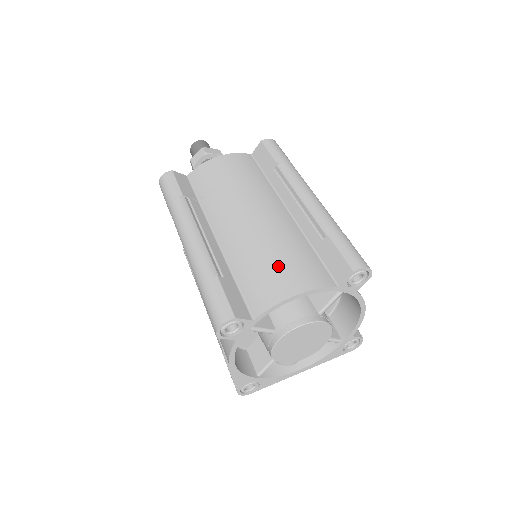
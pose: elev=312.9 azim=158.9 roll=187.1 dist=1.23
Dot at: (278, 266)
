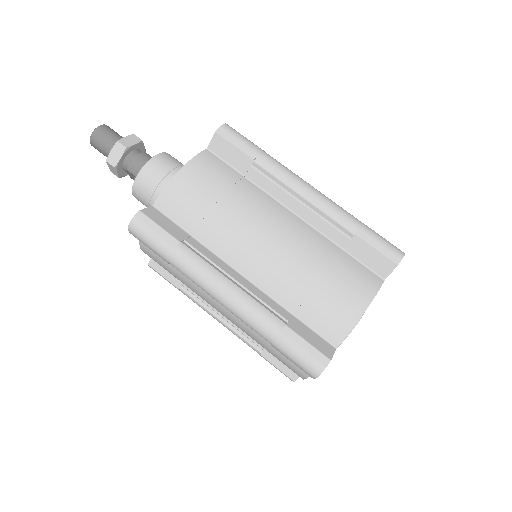
Dot at: (332, 288)
